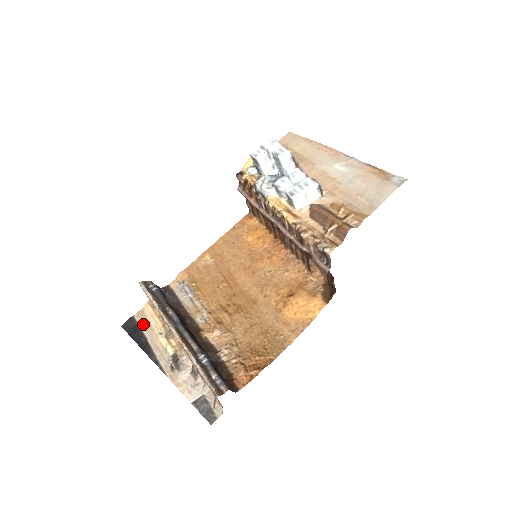
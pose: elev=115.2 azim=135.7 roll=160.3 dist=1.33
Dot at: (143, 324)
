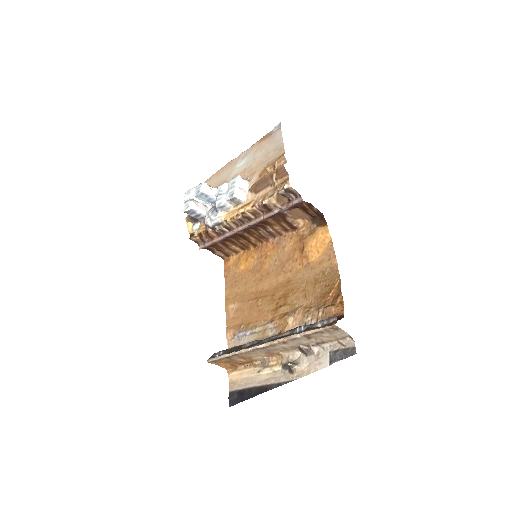
Dot at: (241, 385)
